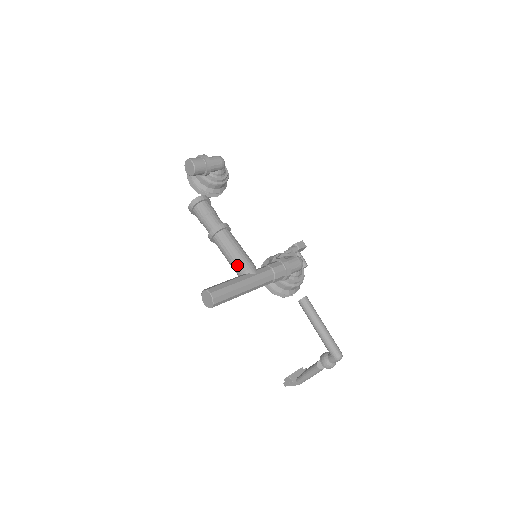
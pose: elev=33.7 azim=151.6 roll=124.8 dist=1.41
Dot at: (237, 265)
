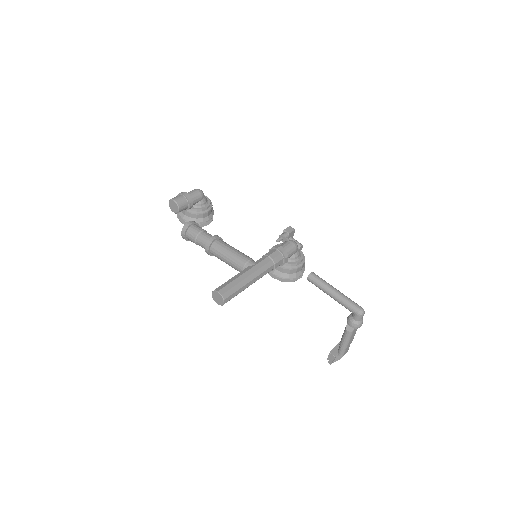
Dot at: (236, 264)
